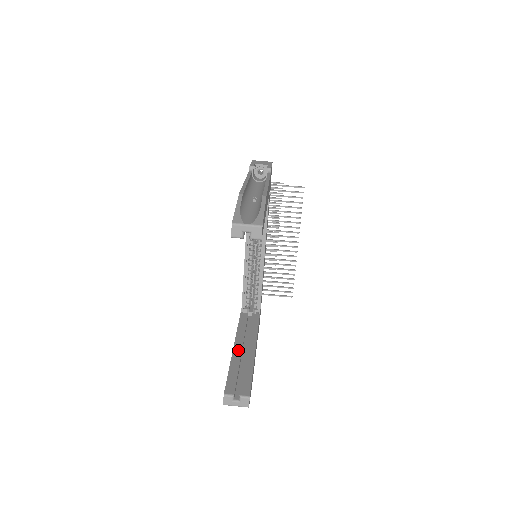
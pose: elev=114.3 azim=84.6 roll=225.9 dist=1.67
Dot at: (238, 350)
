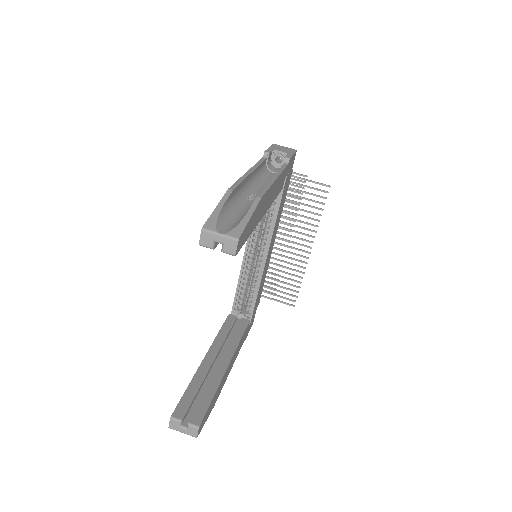
Dot at: (208, 362)
